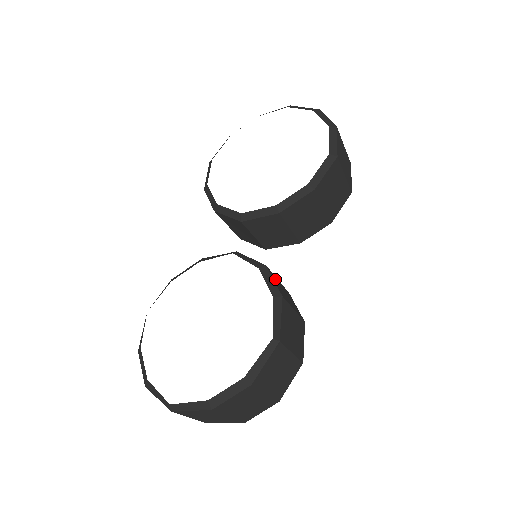
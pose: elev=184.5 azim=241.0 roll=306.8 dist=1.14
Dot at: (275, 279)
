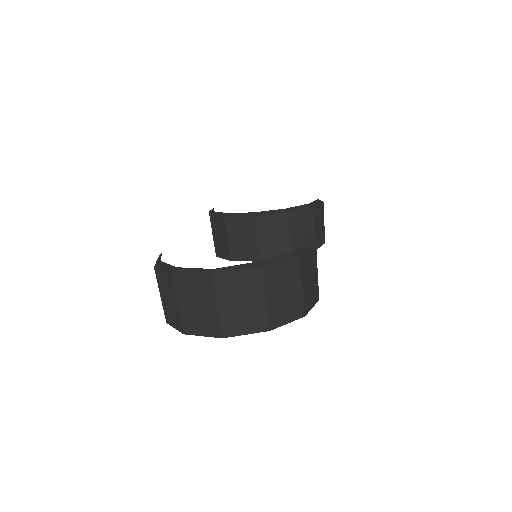
Dot at: occluded
